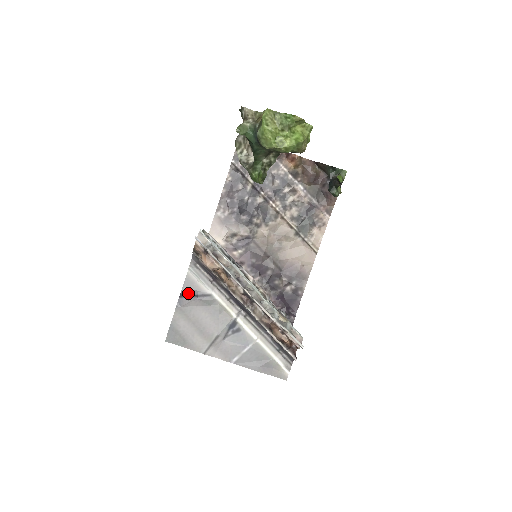
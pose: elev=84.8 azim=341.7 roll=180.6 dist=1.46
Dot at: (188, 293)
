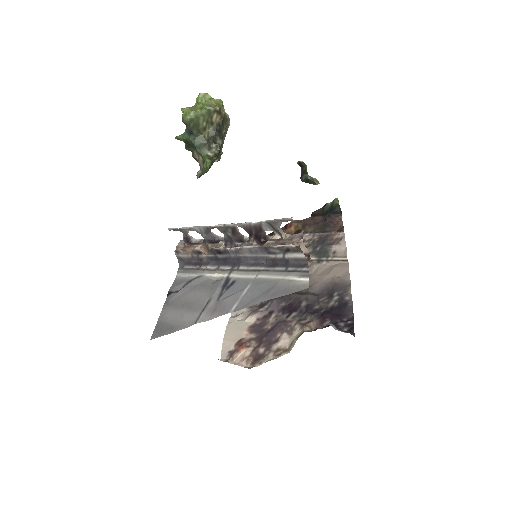
Dot at: (176, 290)
